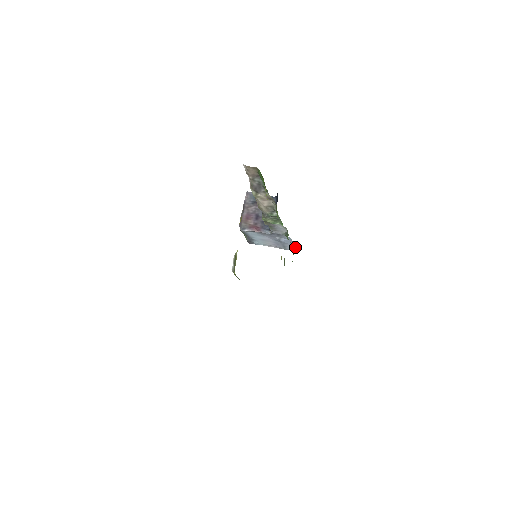
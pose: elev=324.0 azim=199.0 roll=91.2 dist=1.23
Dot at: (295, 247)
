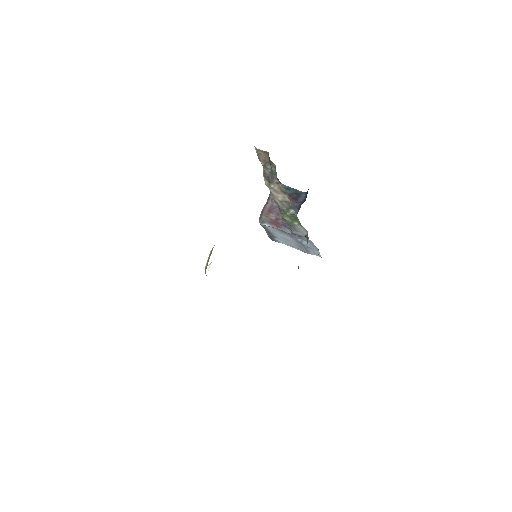
Dot at: occluded
